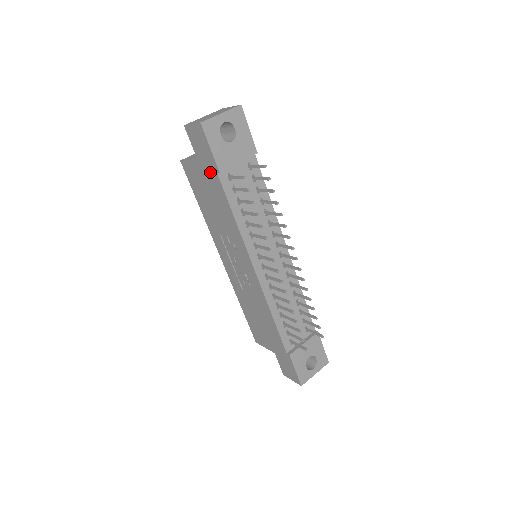
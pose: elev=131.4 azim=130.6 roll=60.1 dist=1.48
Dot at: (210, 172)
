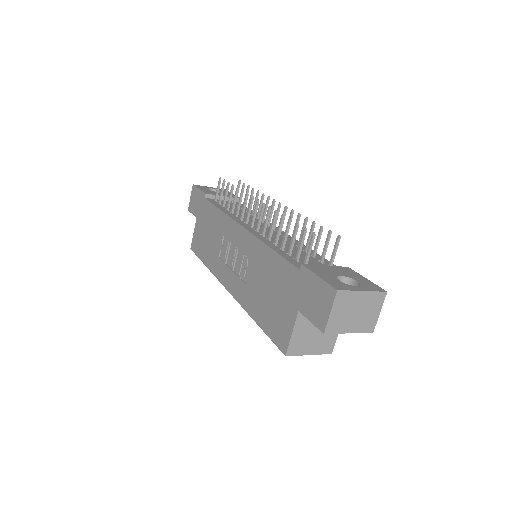
Dot at: (202, 208)
